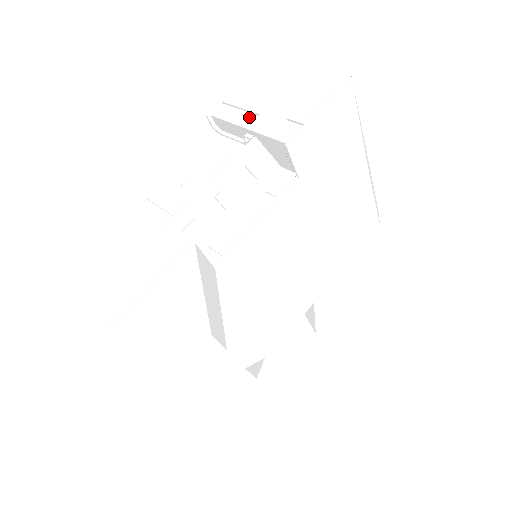
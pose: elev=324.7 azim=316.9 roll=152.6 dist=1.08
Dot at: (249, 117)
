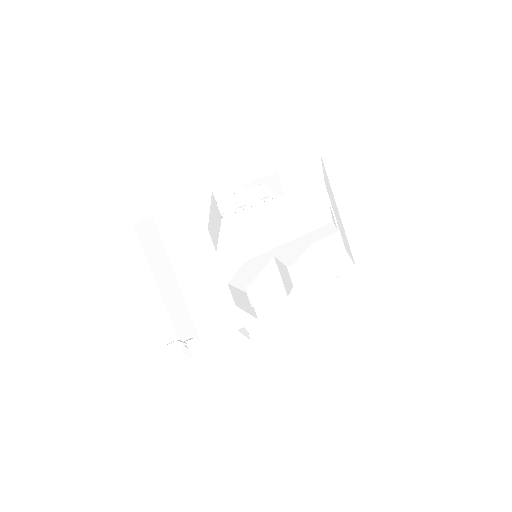
Dot at: occluded
